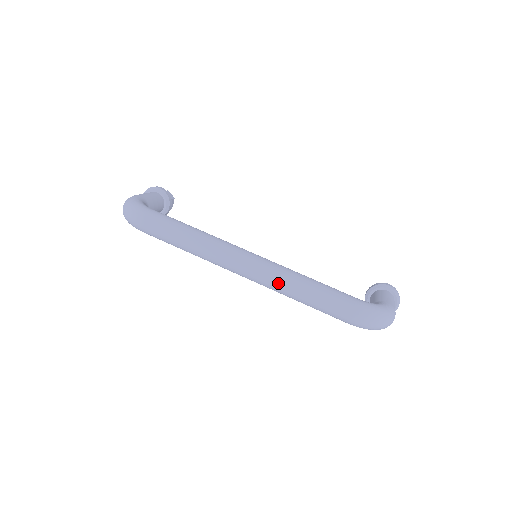
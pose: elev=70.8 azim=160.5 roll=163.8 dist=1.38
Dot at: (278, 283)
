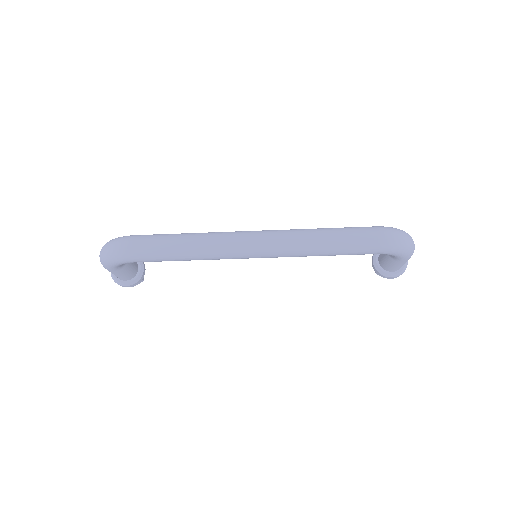
Dot at: (295, 238)
